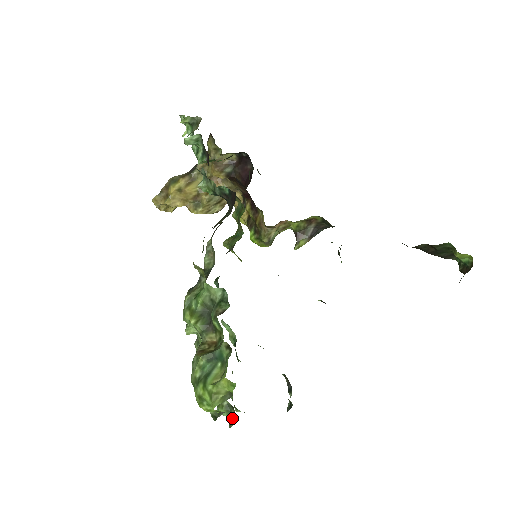
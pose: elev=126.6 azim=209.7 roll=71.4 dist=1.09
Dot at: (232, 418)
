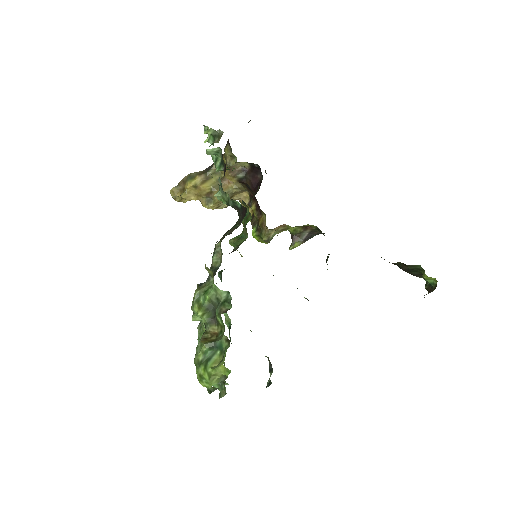
Dot at: (222, 391)
